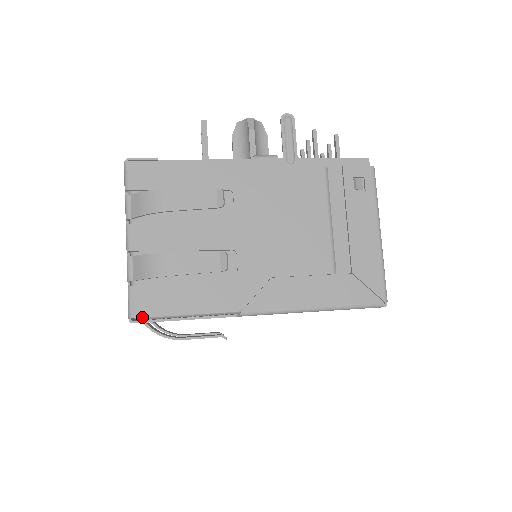
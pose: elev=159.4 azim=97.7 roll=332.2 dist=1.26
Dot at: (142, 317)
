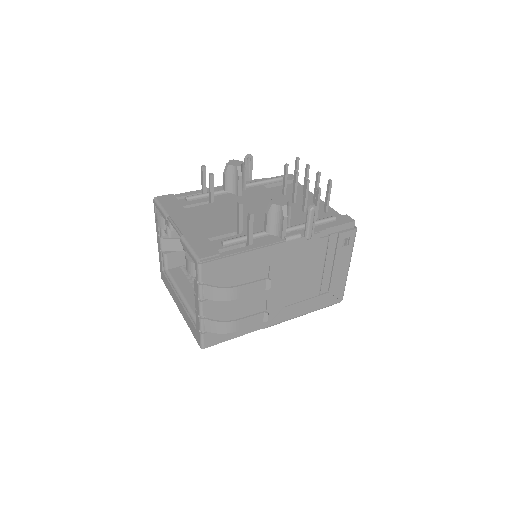
Dot at: (210, 346)
